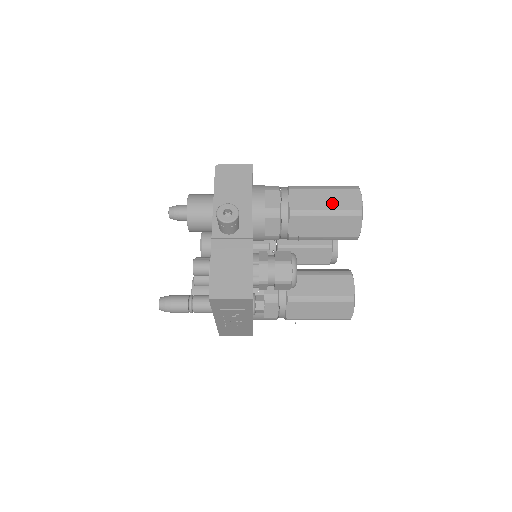
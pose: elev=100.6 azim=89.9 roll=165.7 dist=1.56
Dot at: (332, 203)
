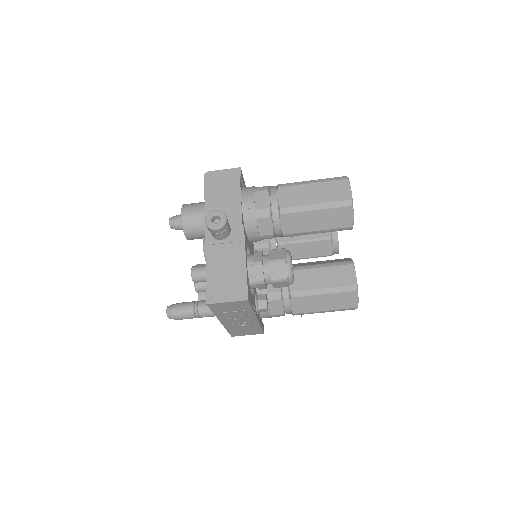
Dot at: (321, 196)
